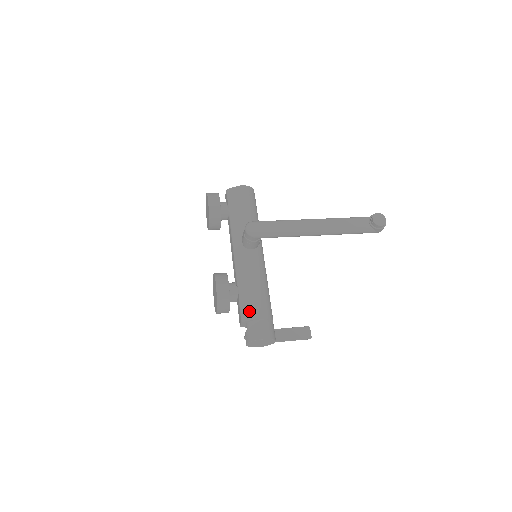
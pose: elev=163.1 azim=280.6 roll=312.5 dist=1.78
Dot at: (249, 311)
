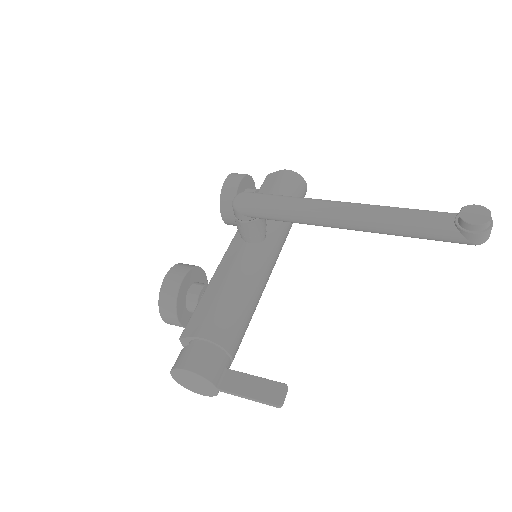
Dot at: (195, 323)
